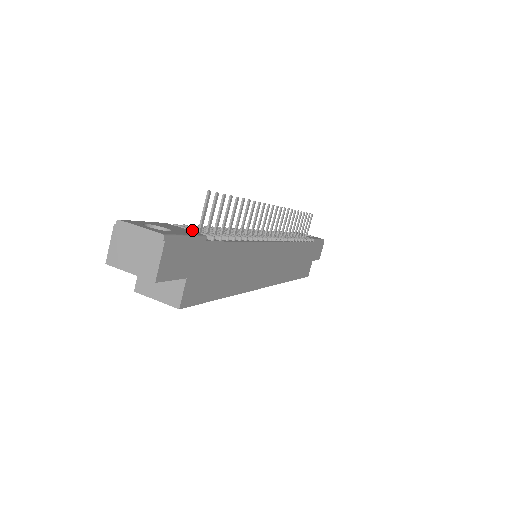
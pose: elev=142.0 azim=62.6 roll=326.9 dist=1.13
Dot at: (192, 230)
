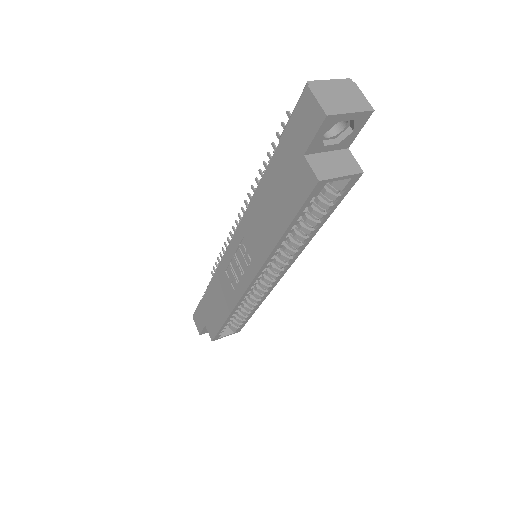
Dot at: occluded
